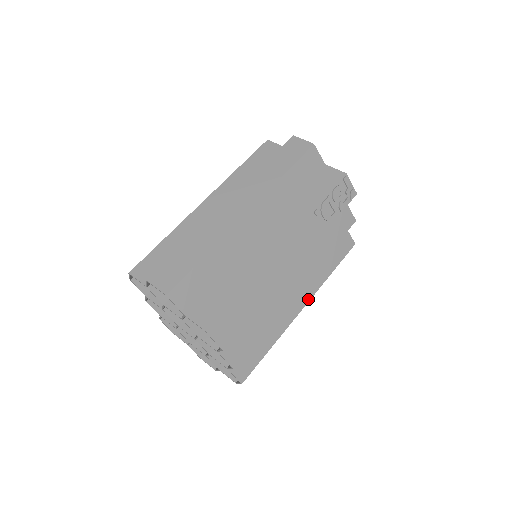
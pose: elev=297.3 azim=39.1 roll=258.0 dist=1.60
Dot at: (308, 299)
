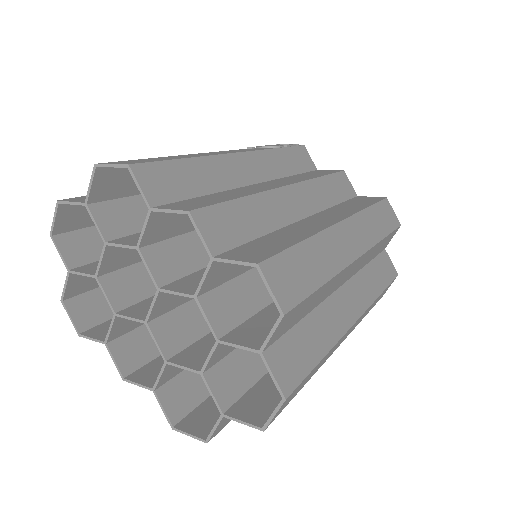
Dot at: (344, 218)
